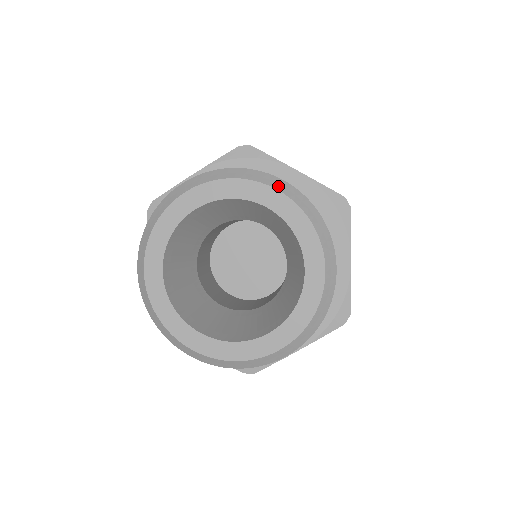
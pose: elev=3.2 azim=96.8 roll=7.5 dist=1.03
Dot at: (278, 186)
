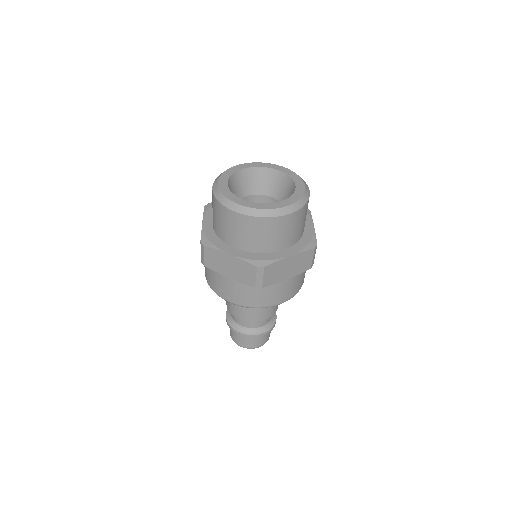
Dot at: (281, 166)
